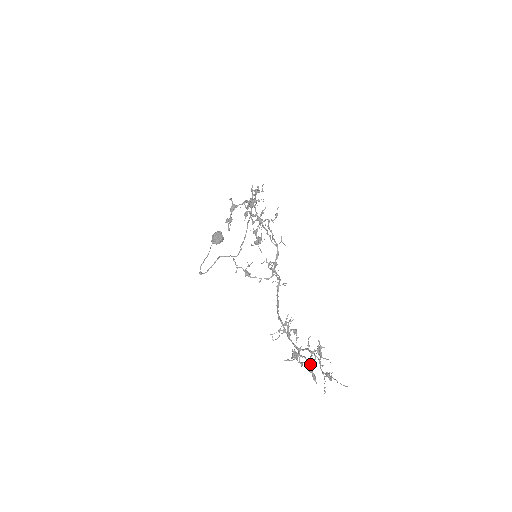
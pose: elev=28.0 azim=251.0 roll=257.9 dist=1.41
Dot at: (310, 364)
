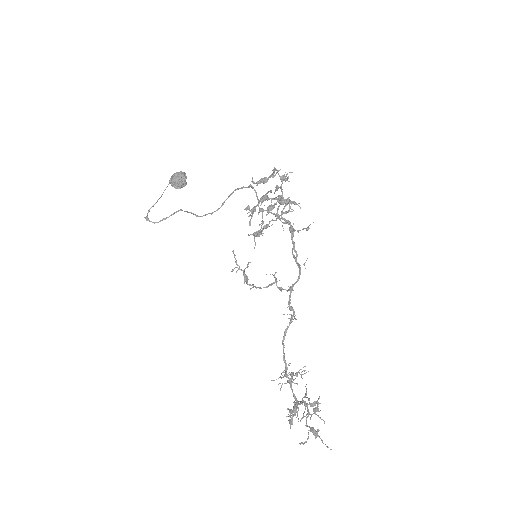
Dot at: (296, 412)
